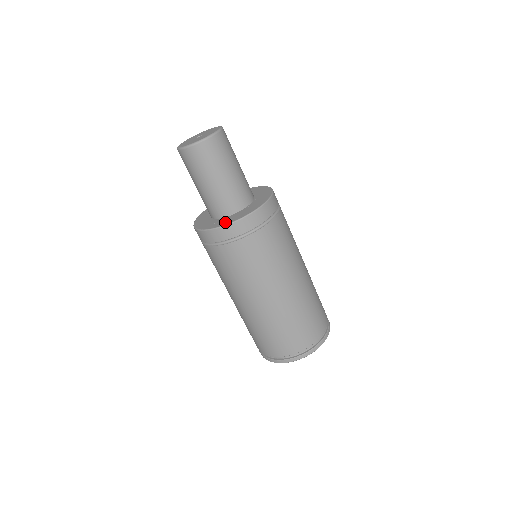
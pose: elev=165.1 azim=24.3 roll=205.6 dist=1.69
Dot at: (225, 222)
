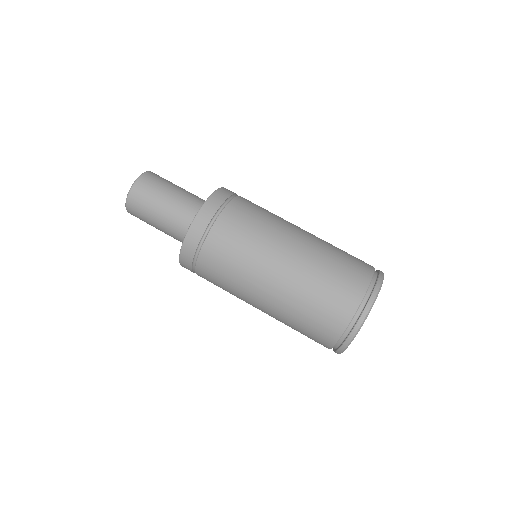
Dot at: occluded
